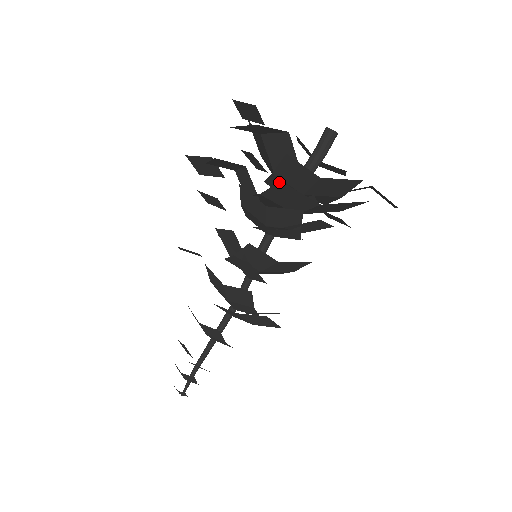
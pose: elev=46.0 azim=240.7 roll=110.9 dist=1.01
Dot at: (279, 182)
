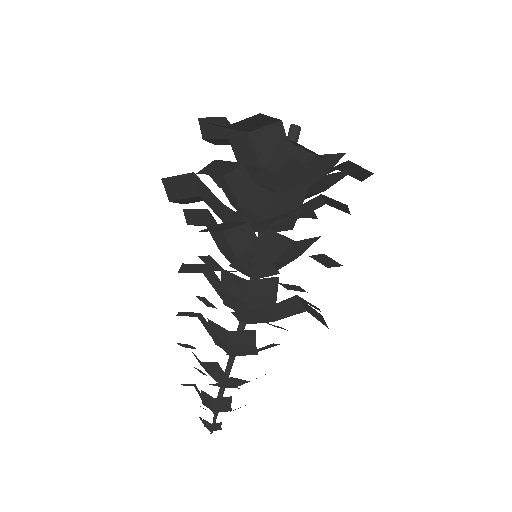
Dot at: occluded
